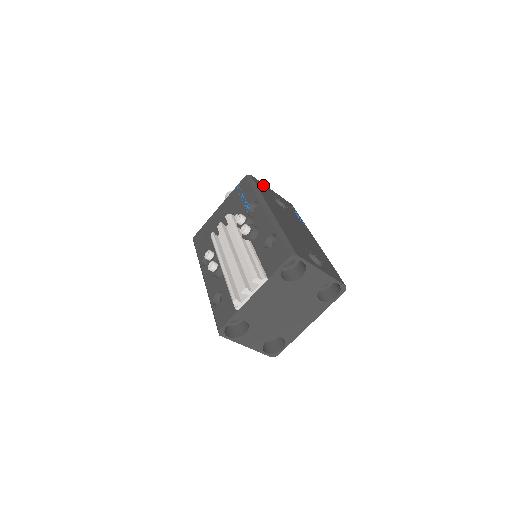
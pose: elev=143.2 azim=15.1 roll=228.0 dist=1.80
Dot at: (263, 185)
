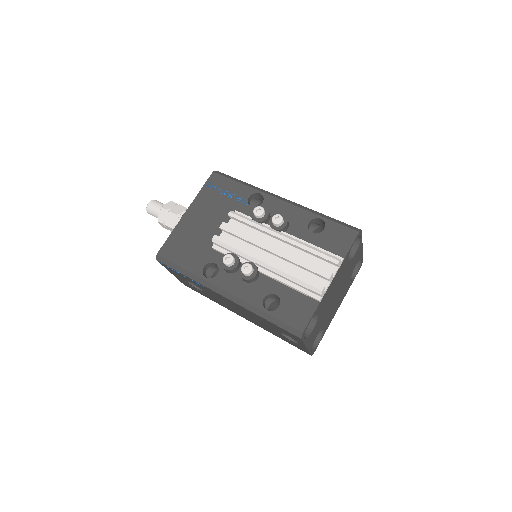
Dot at: occluded
